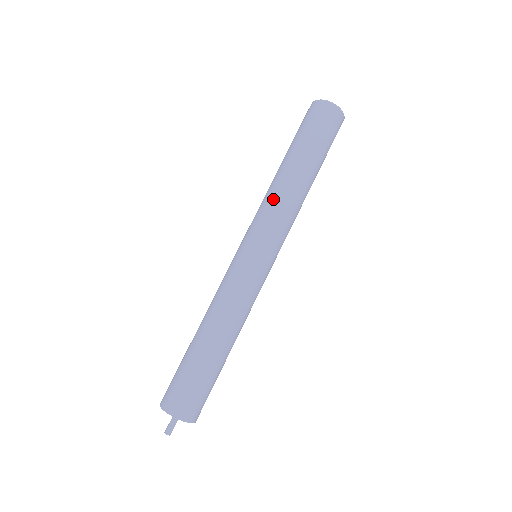
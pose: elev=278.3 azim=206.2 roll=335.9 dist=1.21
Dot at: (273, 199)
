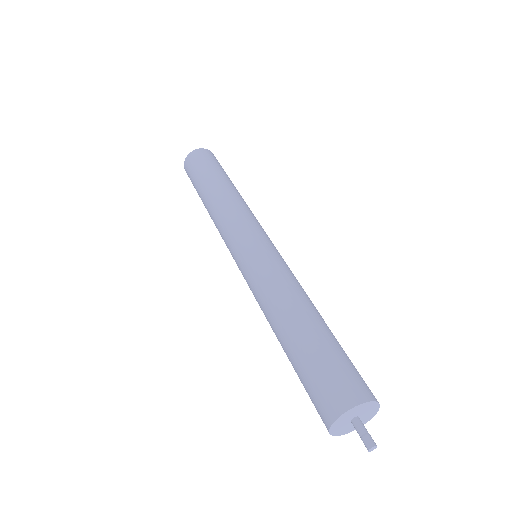
Dot at: (220, 213)
